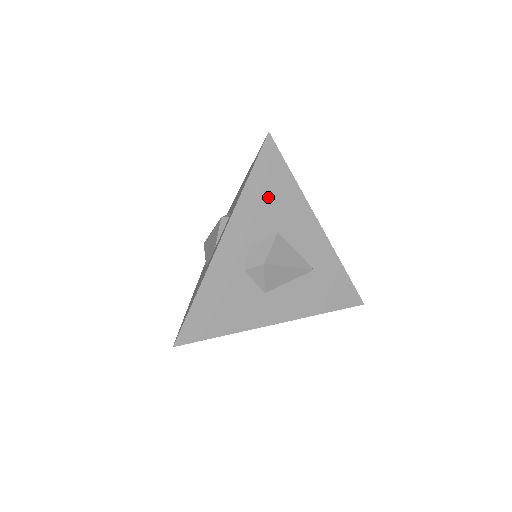
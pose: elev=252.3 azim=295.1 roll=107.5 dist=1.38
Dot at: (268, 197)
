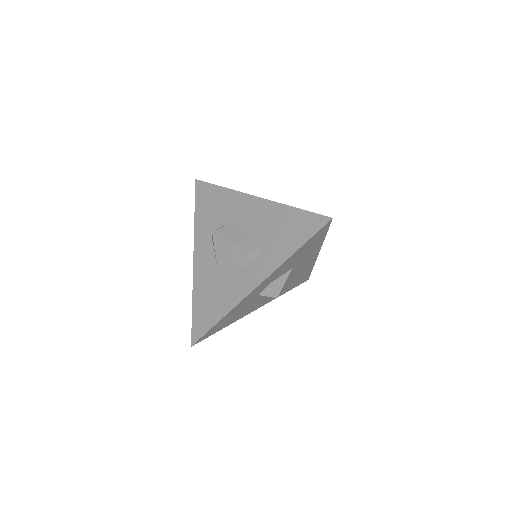
Dot at: (302, 254)
